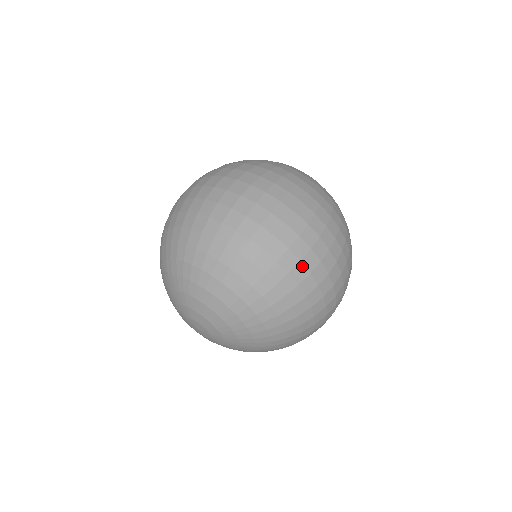
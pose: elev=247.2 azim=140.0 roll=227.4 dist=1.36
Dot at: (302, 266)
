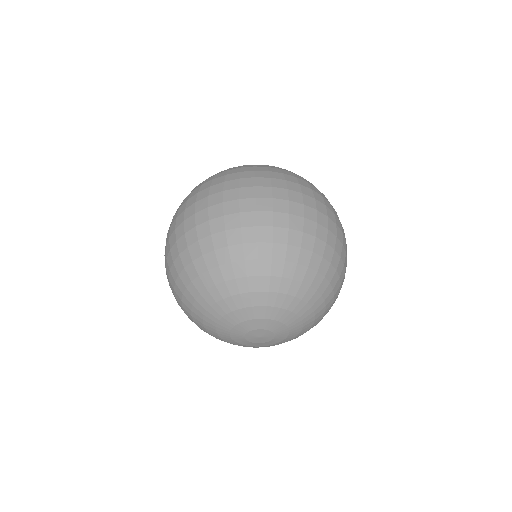
Dot at: (293, 217)
